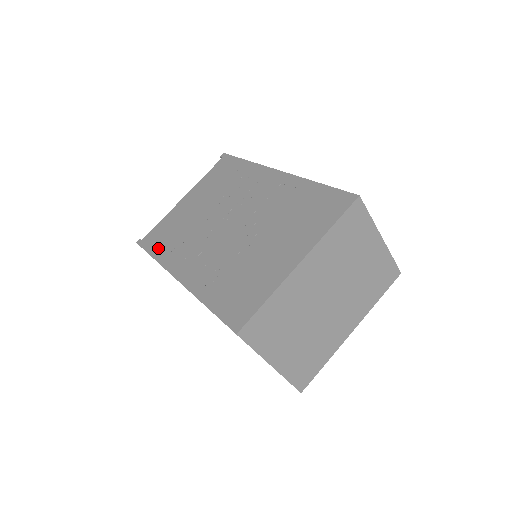
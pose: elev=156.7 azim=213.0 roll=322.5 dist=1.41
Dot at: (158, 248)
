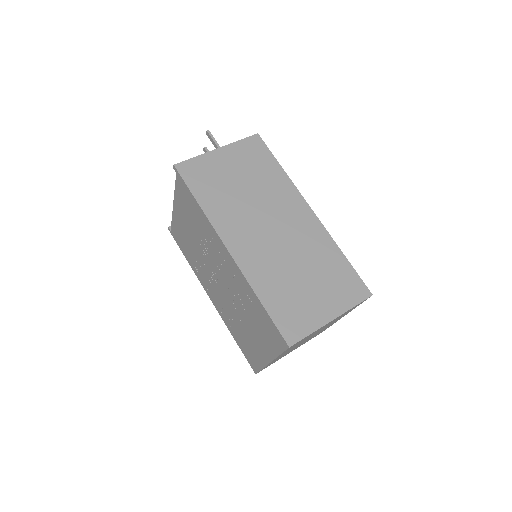
Dot at: (185, 254)
